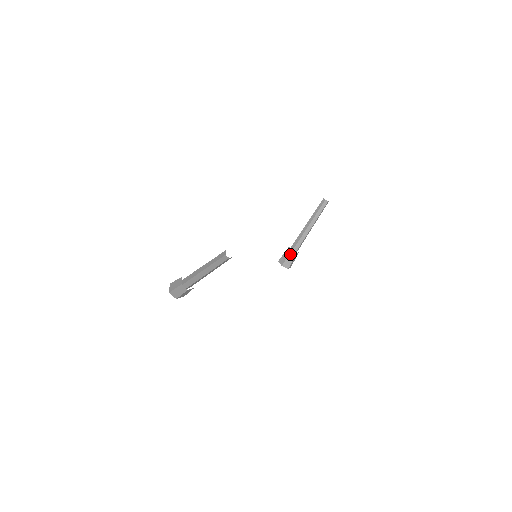
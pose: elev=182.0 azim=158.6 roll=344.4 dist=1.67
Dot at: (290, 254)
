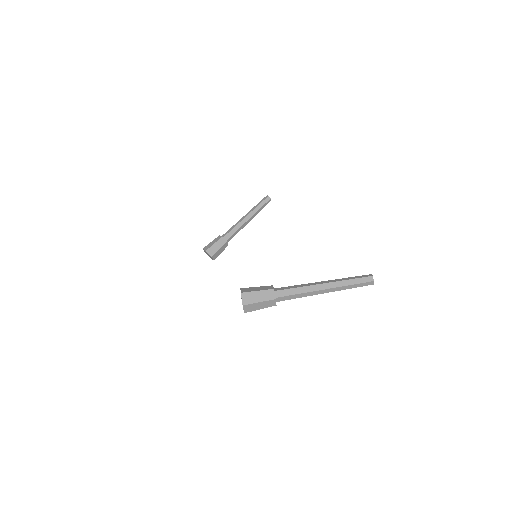
Dot at: (223, 246)
